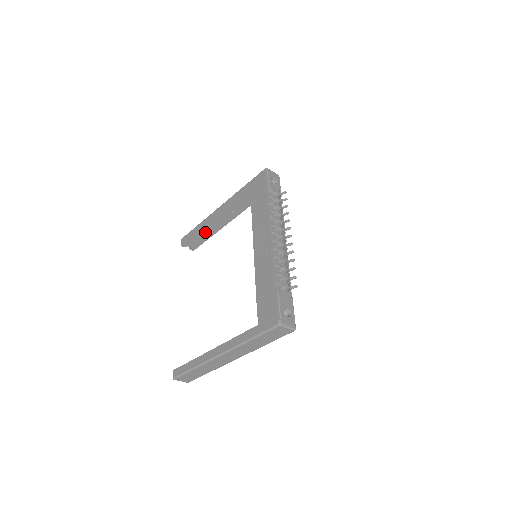
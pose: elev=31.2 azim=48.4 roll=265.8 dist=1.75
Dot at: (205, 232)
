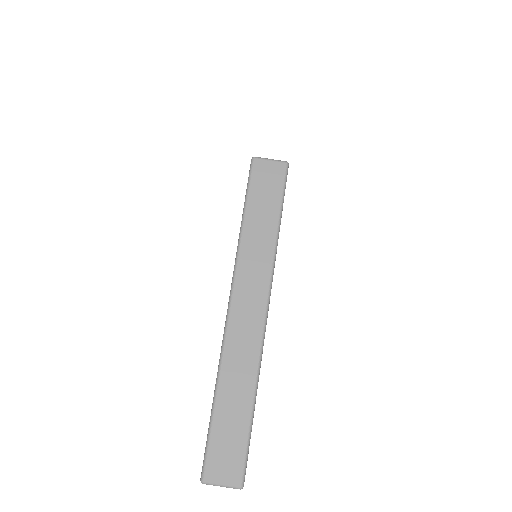
Dot at: occluded
